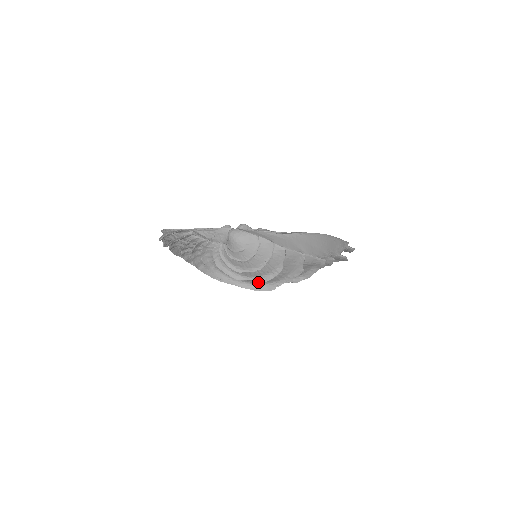
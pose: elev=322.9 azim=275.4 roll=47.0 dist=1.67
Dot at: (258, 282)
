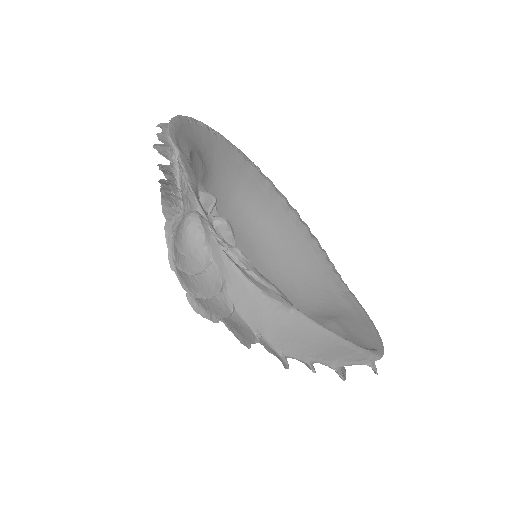
Dot at: (188, 299)
